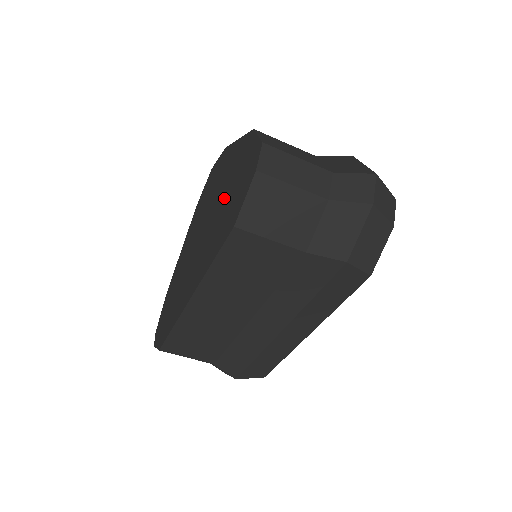
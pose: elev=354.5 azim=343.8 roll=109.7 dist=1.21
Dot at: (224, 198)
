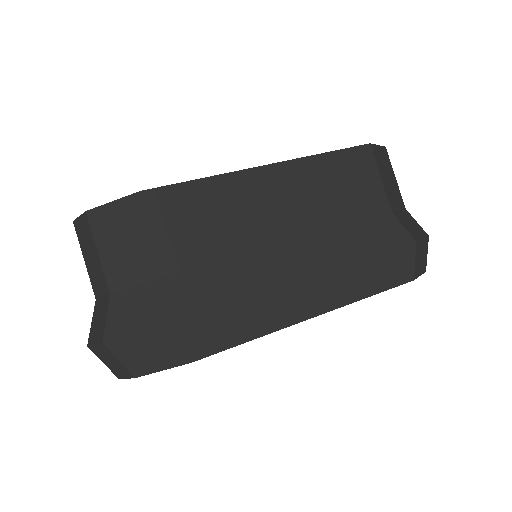
Dot at: occluded
